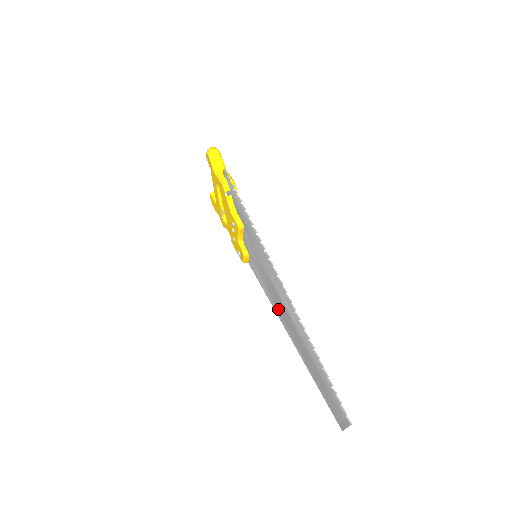
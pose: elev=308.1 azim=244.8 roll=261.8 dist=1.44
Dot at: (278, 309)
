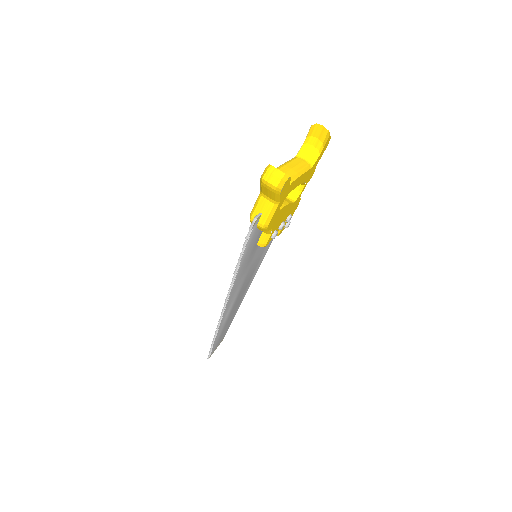
Dot at: occluded
